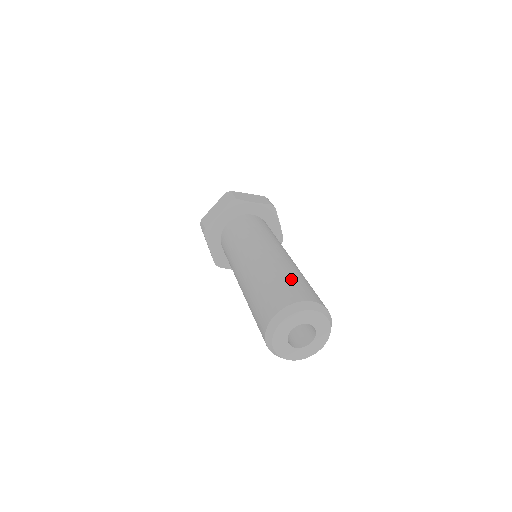
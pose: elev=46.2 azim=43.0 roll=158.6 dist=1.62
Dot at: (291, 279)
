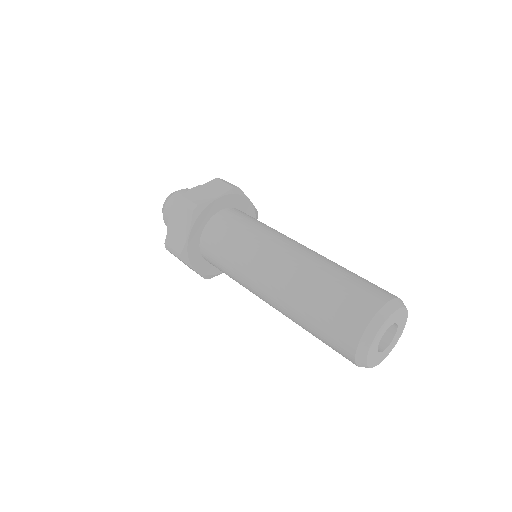
Dot at: (342, 285)
